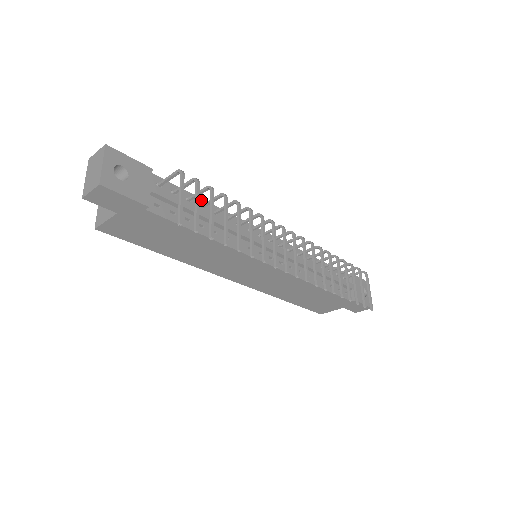
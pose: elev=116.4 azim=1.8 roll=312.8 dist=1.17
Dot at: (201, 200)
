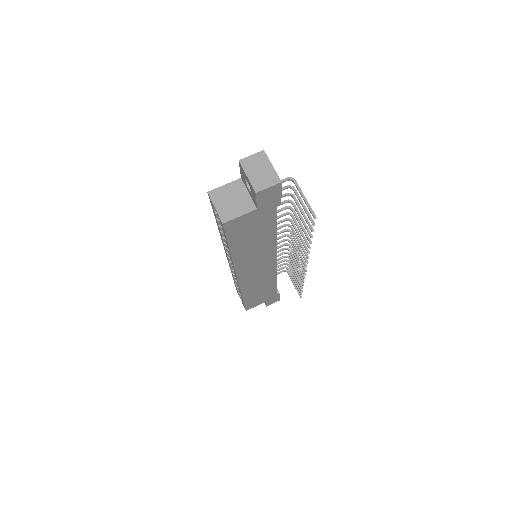
Dot at: occluded
